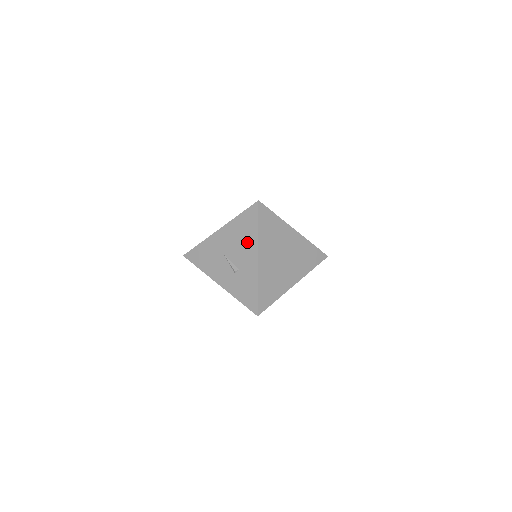
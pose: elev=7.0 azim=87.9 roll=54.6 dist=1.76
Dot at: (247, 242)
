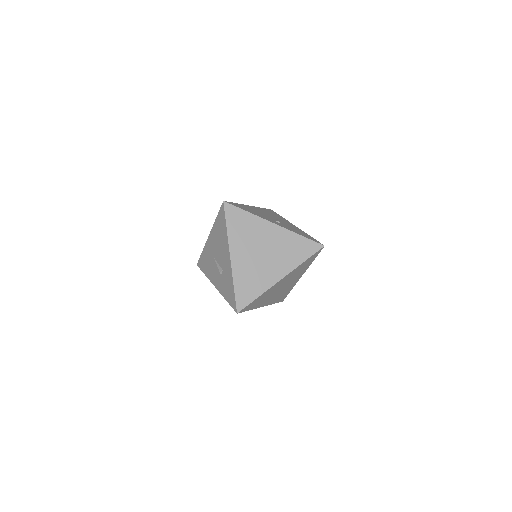
Dot at: (223, 243)
